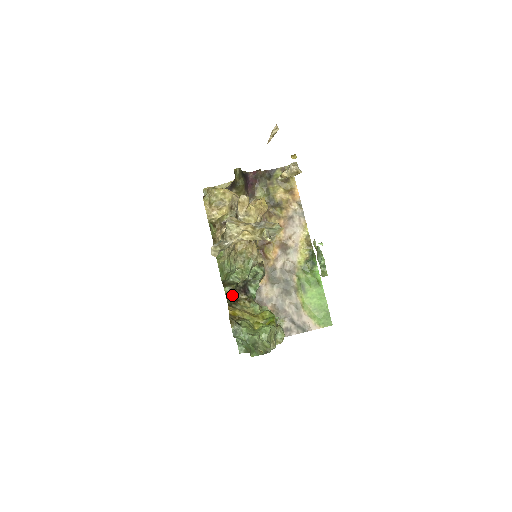
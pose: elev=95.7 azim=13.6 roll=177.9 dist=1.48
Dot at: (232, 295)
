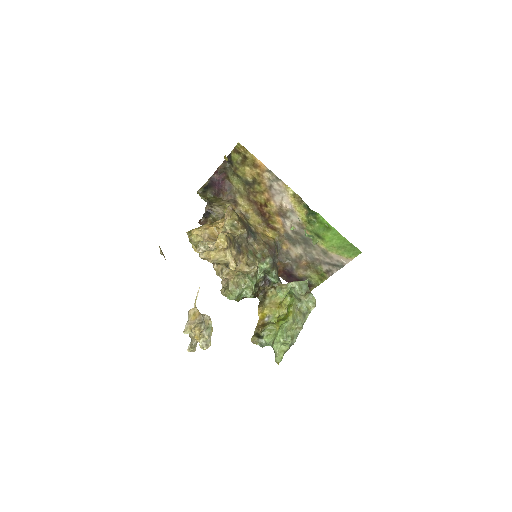
Dot at: (259, 292)
